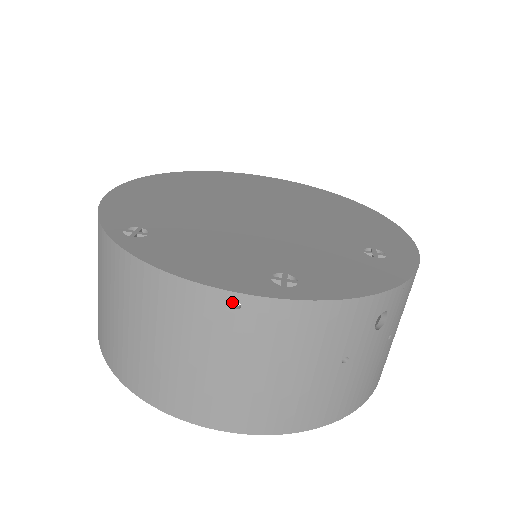
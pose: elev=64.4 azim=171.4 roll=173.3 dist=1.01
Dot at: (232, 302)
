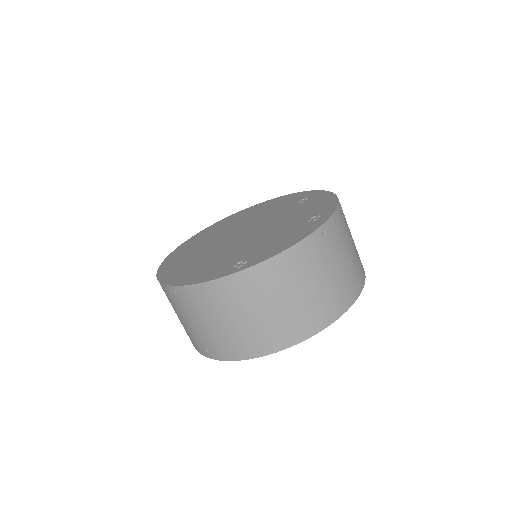
Dot at: (320, 234)
